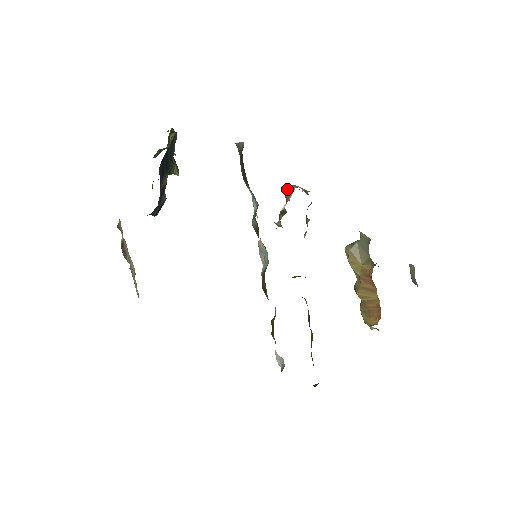
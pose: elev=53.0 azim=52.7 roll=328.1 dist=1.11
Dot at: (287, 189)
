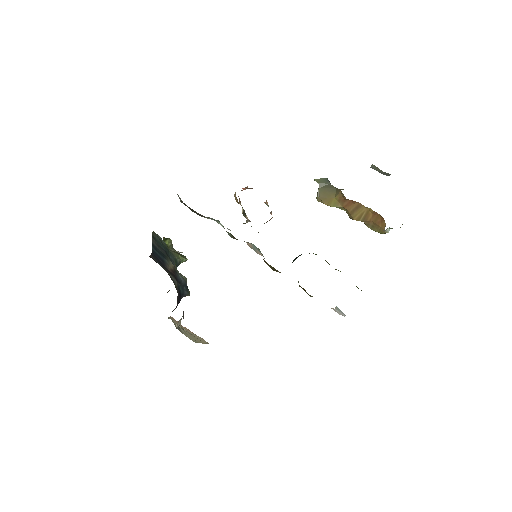
Dot at: occluded
